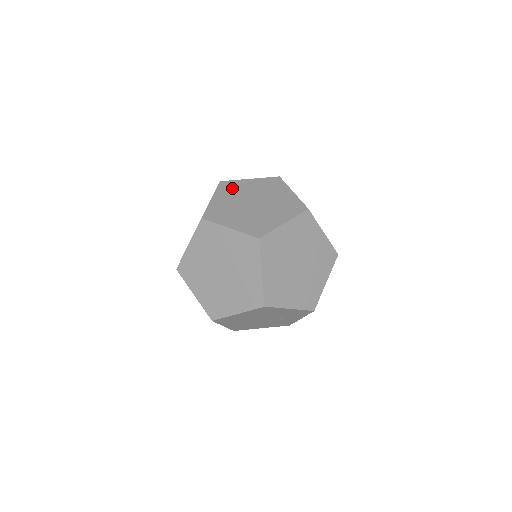
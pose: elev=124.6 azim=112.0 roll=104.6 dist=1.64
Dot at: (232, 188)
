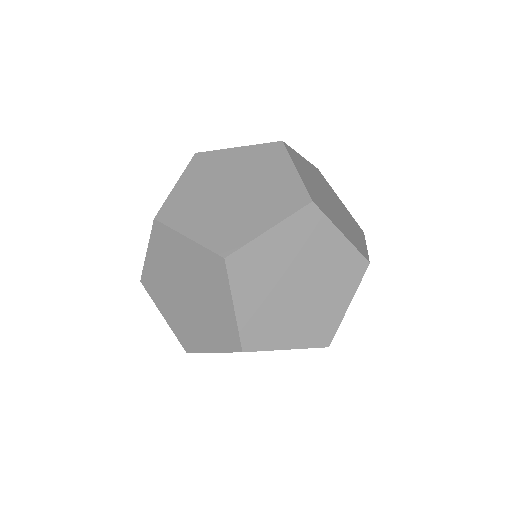
Dot at: (209, 164)
